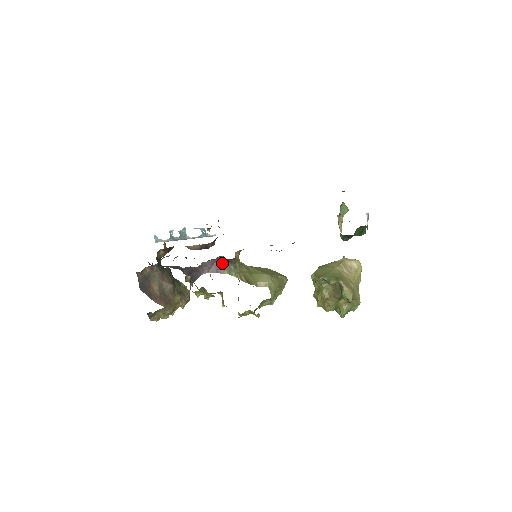
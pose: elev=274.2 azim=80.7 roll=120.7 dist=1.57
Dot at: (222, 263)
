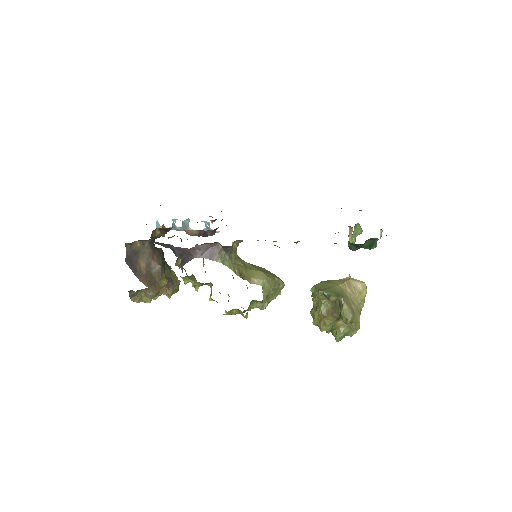
Dot at: (217, 250)
